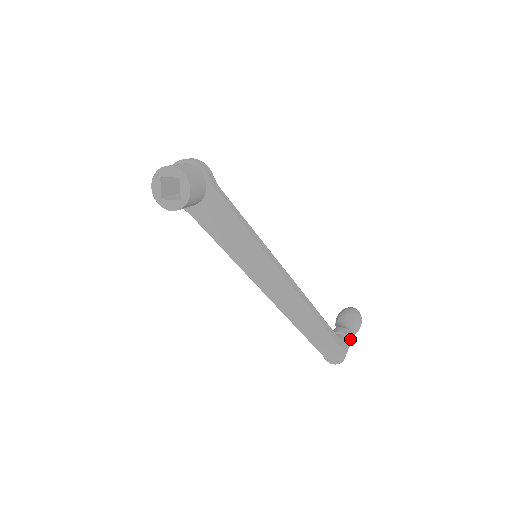
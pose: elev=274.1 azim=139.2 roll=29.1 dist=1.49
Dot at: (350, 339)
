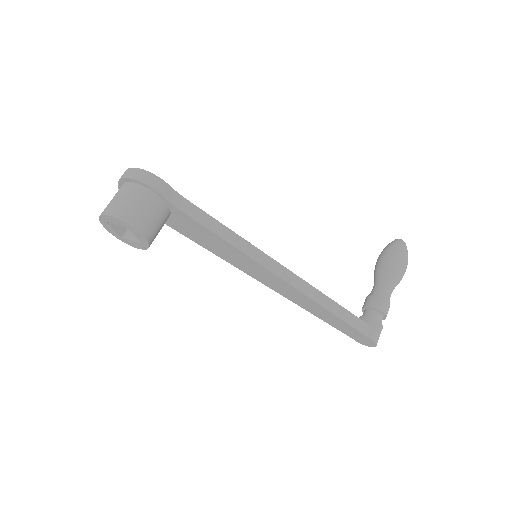
Dot at: (385, 312)
